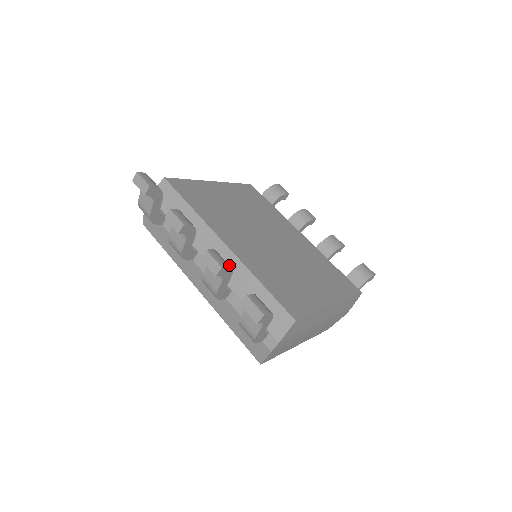
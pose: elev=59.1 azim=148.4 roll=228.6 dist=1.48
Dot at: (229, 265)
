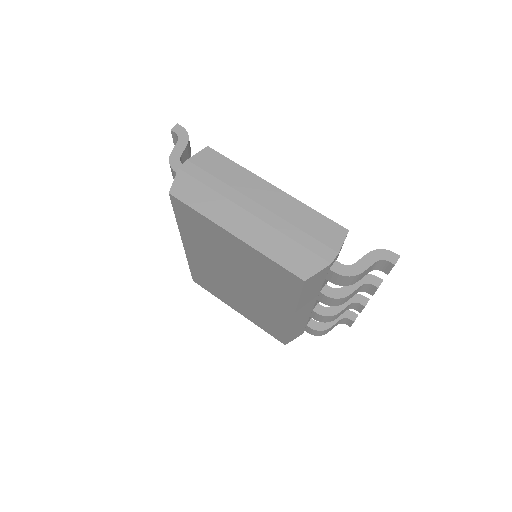
Dot at: occluded
